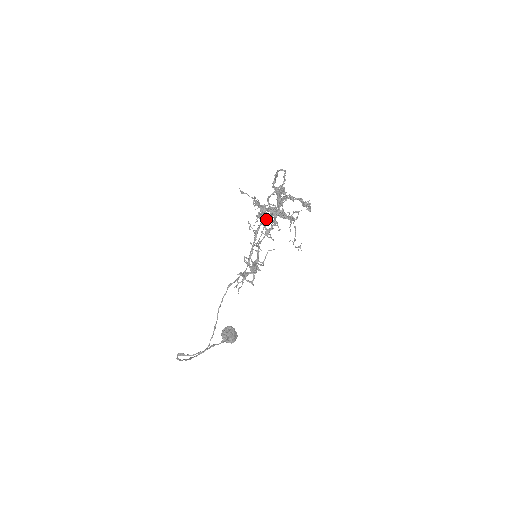
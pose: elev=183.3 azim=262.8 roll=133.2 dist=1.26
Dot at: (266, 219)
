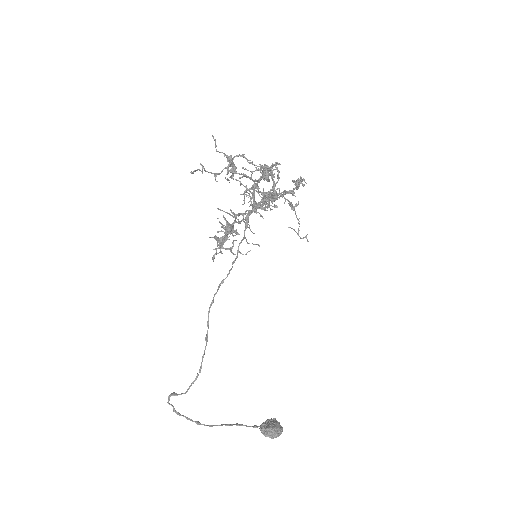
Dot at: occluded
